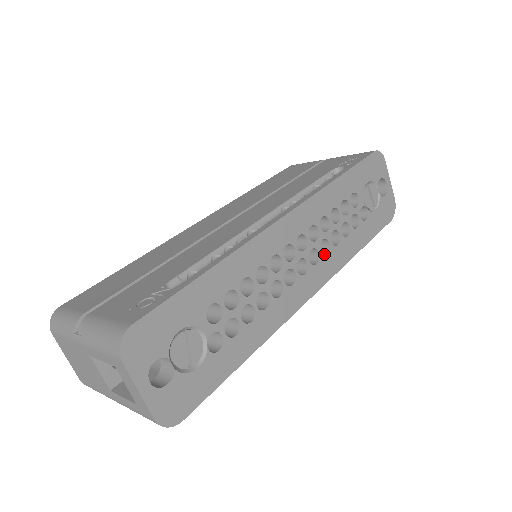
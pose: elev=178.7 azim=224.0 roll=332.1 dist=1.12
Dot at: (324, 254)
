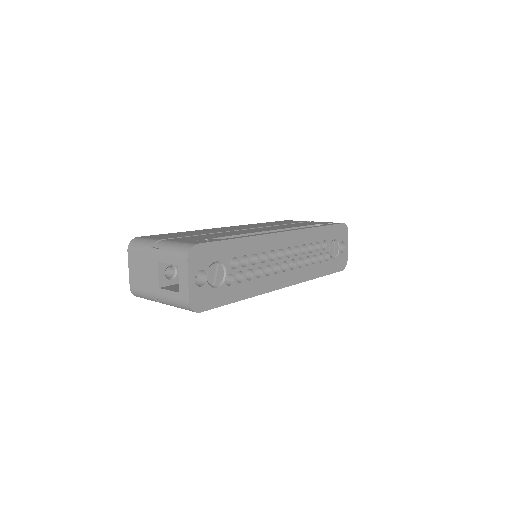
Dot at: (298, 267)
